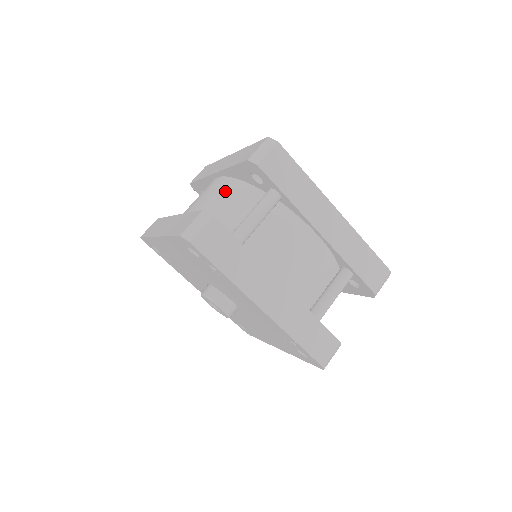
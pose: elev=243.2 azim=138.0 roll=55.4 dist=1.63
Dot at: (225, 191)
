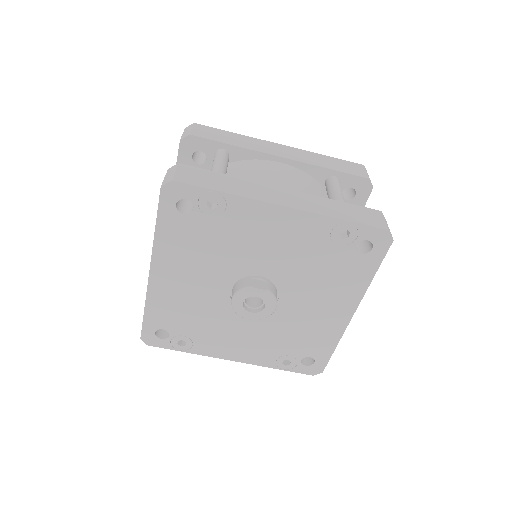
Dot at: occluded
